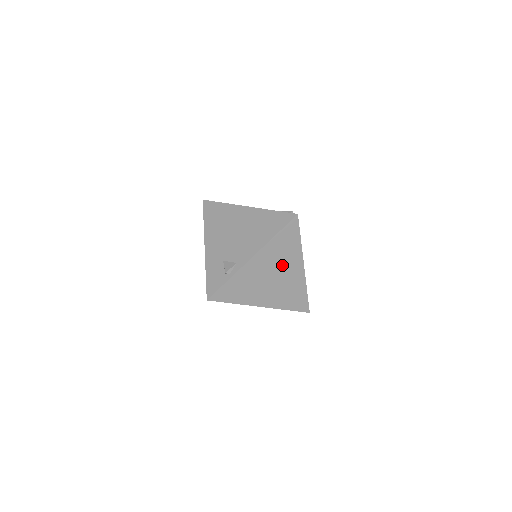
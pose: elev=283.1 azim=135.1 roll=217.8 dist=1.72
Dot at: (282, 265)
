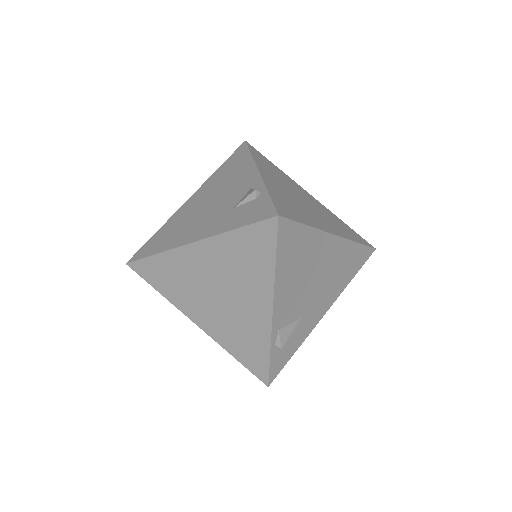
Dot at: (292, 188)
